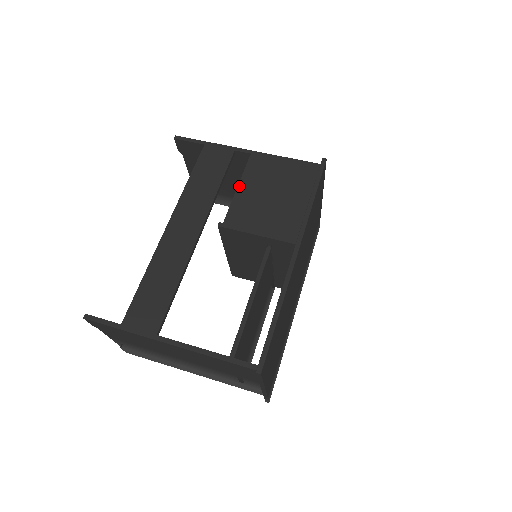
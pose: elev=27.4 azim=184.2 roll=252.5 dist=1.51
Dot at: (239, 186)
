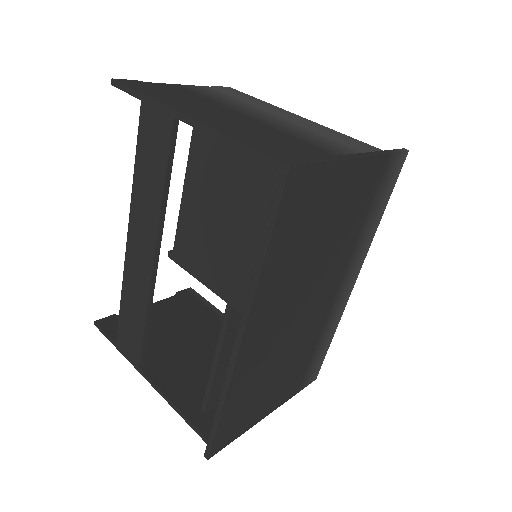
Dot at: (183, 194)
